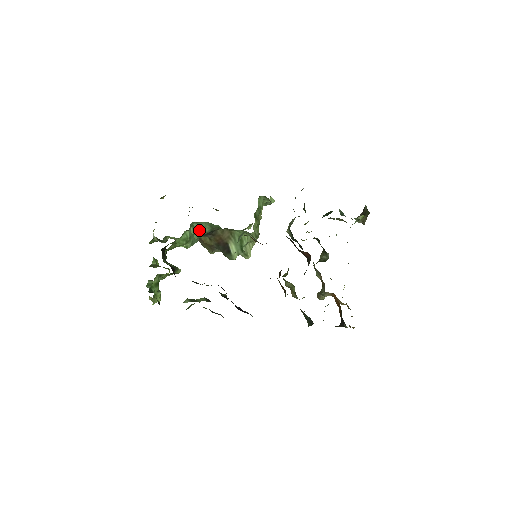
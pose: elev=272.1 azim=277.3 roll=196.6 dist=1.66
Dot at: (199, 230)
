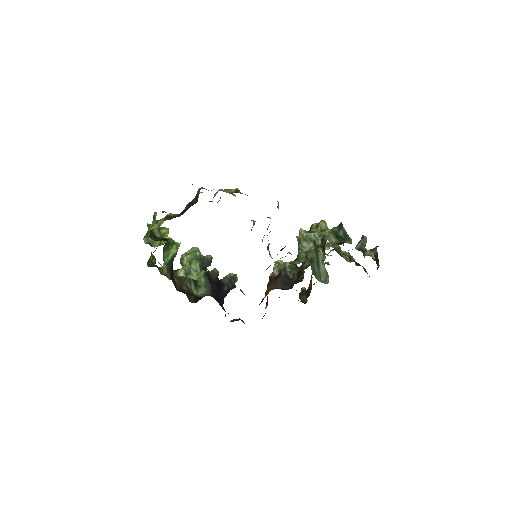
Dot at: occluded
